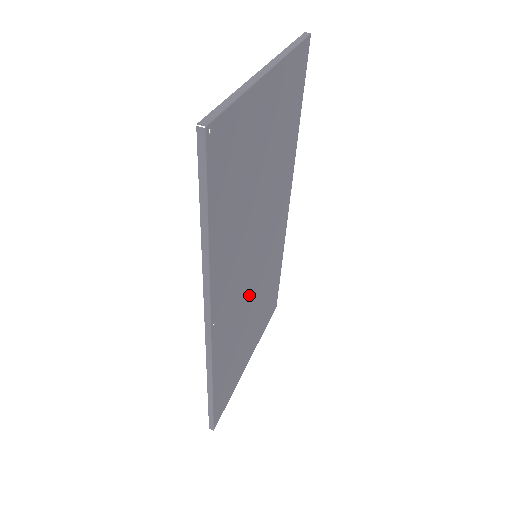
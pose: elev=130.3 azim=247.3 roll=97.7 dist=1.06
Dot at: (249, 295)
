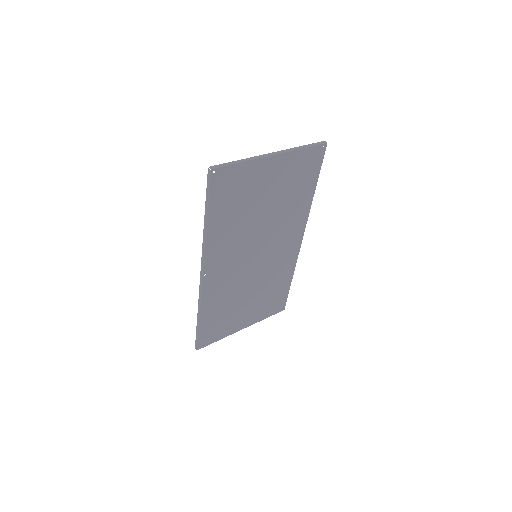
Dot at: (246, 278)
